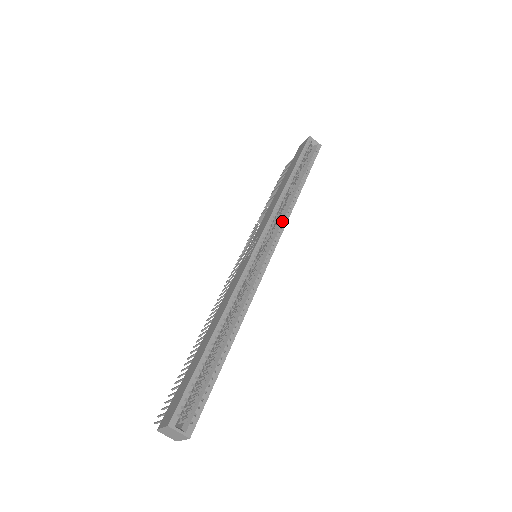
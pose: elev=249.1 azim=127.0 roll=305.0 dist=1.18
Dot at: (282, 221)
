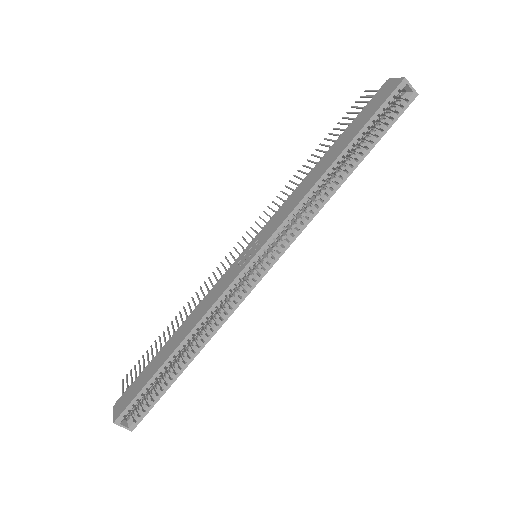
Dot at: (299, 226)
